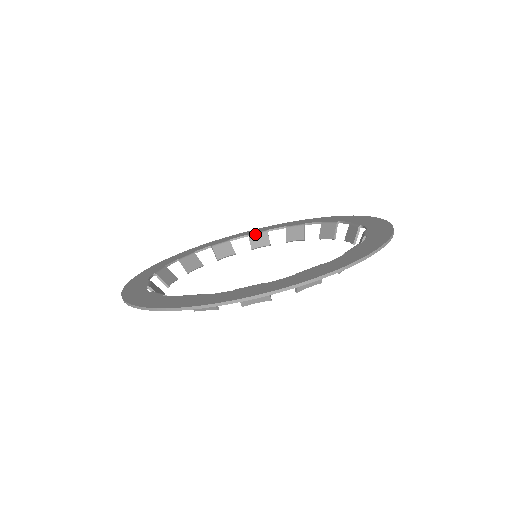
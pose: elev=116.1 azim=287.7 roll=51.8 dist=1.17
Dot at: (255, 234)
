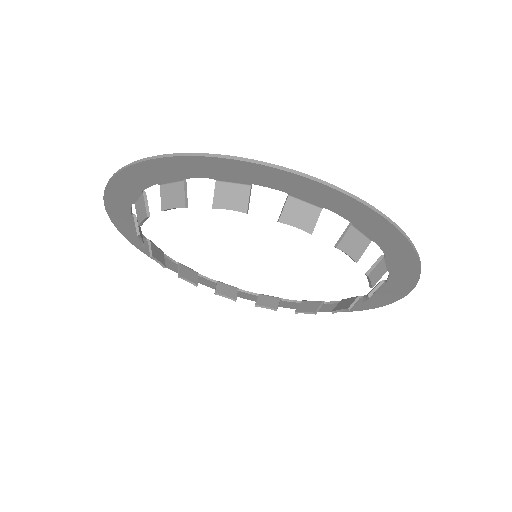
Dot at: (267, 295)
